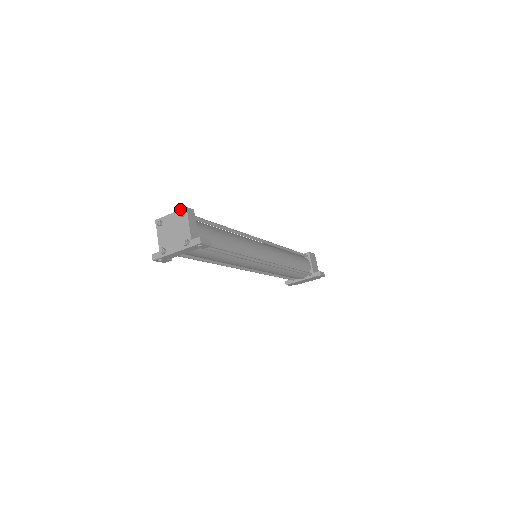
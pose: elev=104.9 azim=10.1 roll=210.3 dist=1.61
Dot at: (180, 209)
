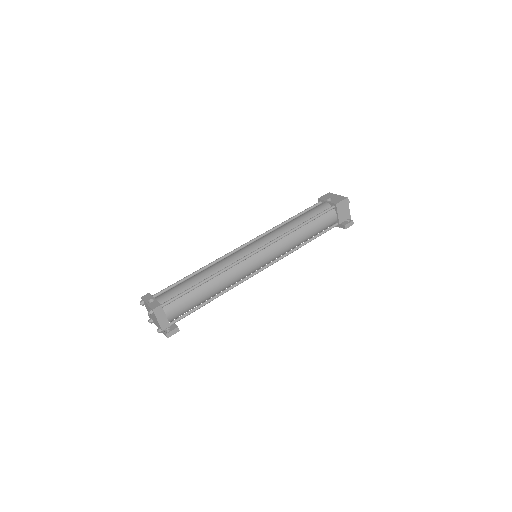
Dot at: (150, 307)
